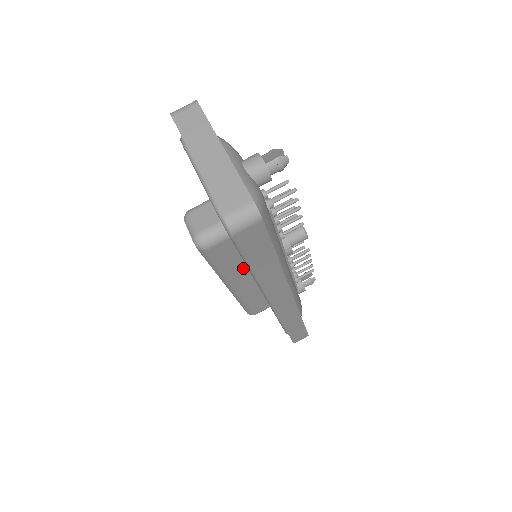
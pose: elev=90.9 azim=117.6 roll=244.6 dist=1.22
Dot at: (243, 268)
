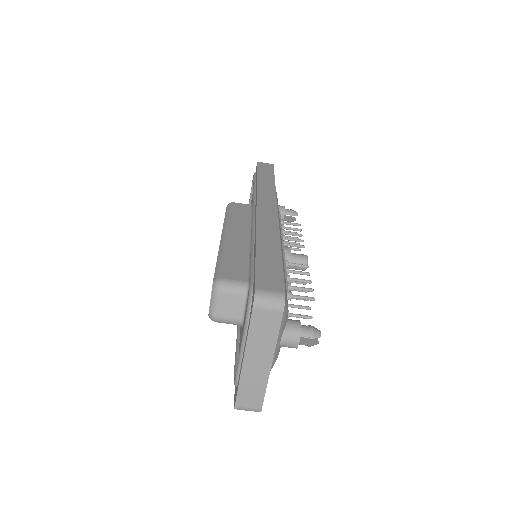
Dot at: occluded
